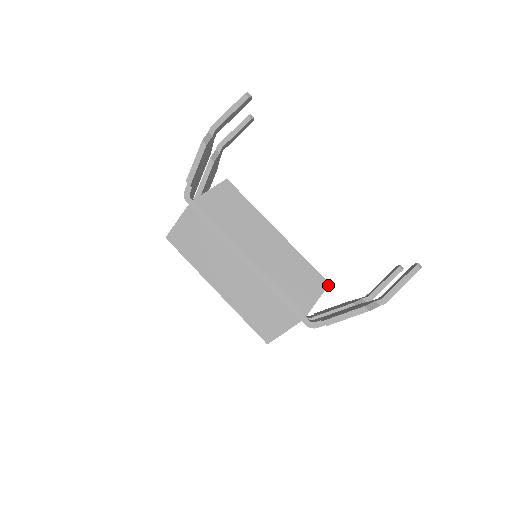
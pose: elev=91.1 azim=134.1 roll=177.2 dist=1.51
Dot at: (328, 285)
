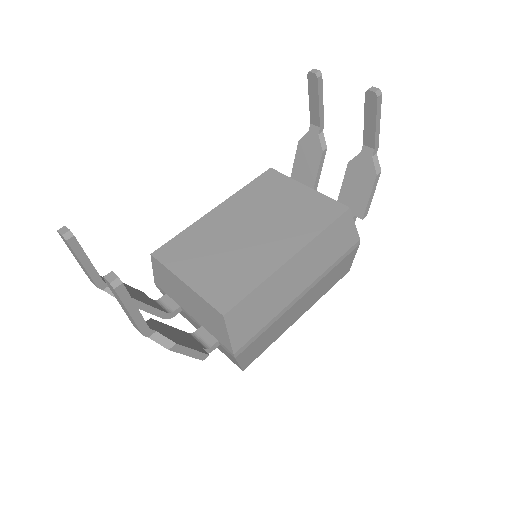
Dot at: (350, 210)
